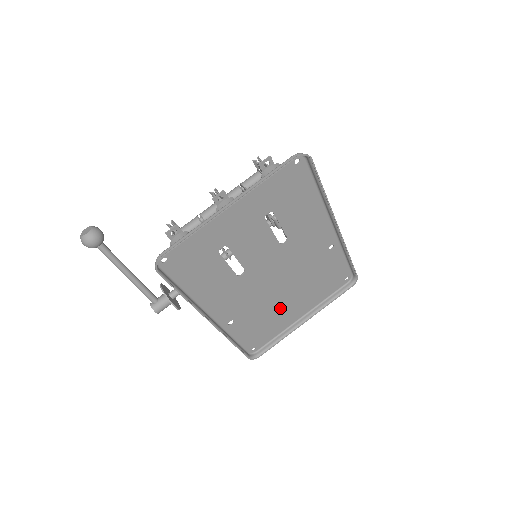
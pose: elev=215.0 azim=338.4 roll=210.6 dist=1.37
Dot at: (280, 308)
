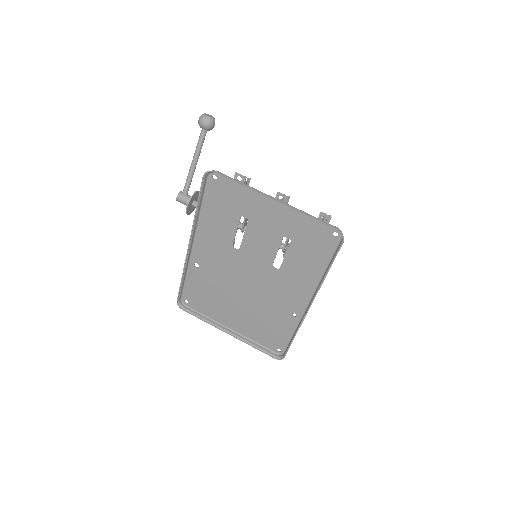
Dot at: (227, 302)
